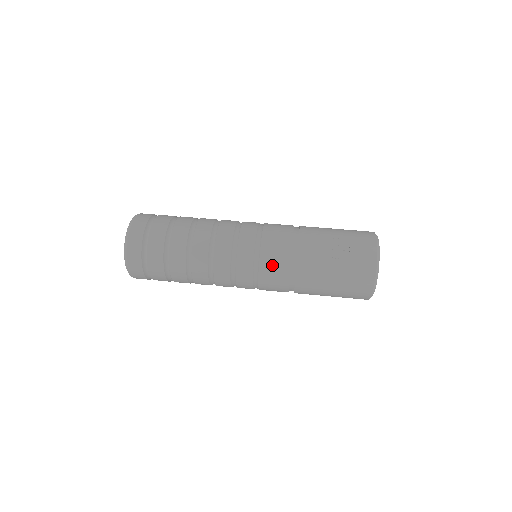
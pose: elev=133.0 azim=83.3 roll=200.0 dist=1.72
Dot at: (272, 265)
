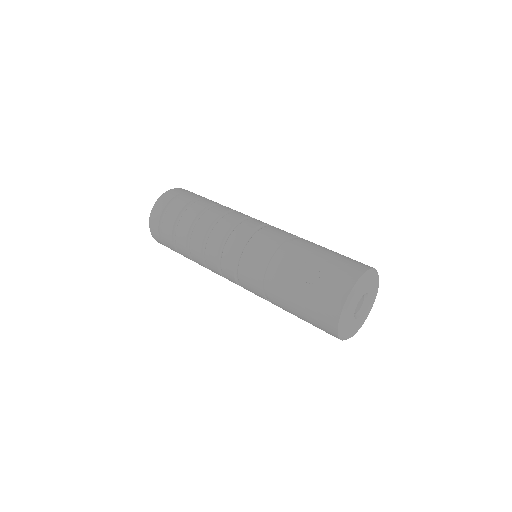
Dot at: (249, 268)
